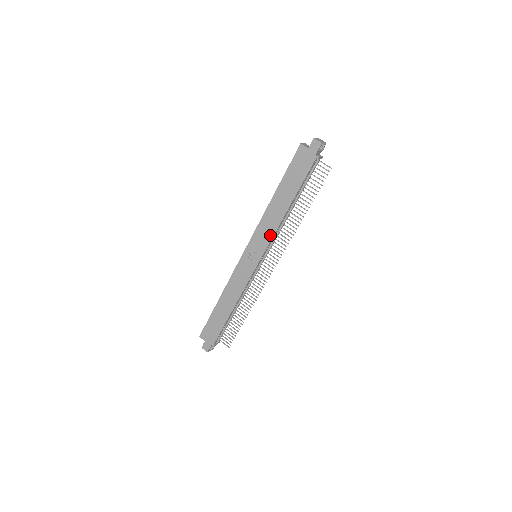
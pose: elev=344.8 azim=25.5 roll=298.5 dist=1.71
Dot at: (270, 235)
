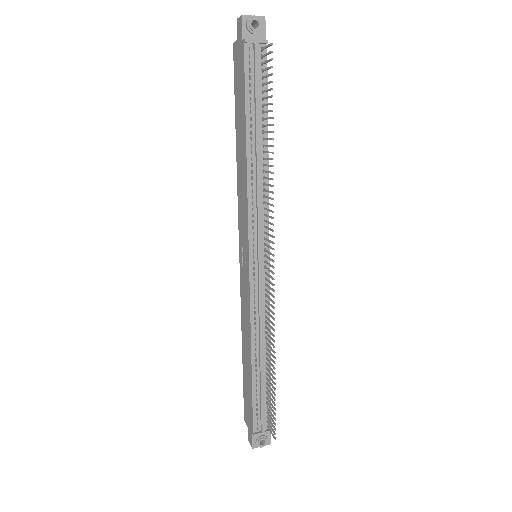
Dot at: (246, 207)
